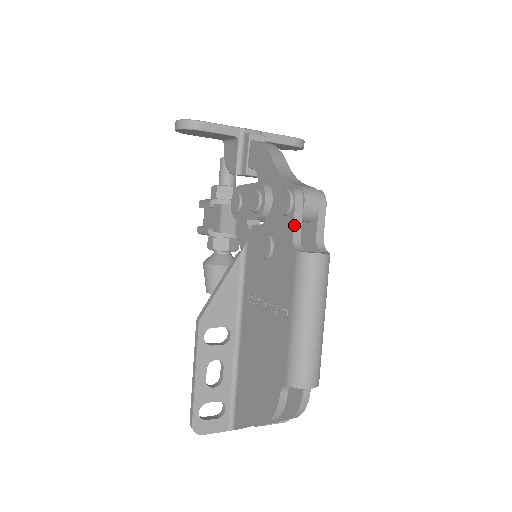
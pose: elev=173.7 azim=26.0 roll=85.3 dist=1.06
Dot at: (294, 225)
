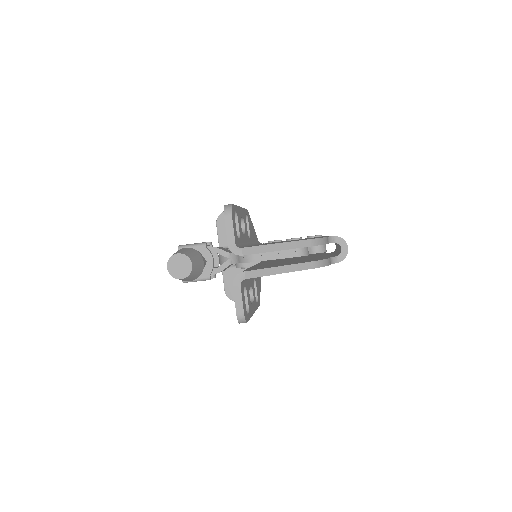
Dot at: occluded
